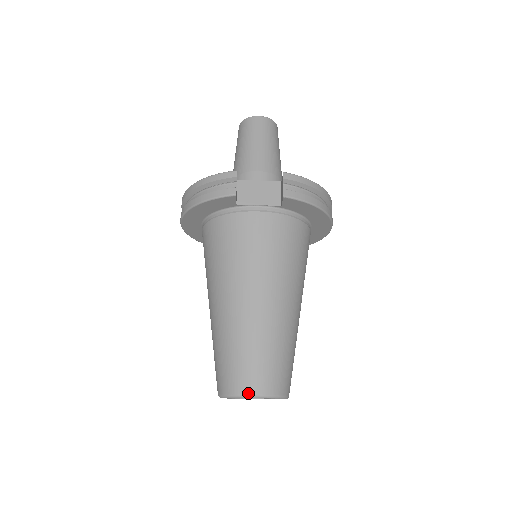
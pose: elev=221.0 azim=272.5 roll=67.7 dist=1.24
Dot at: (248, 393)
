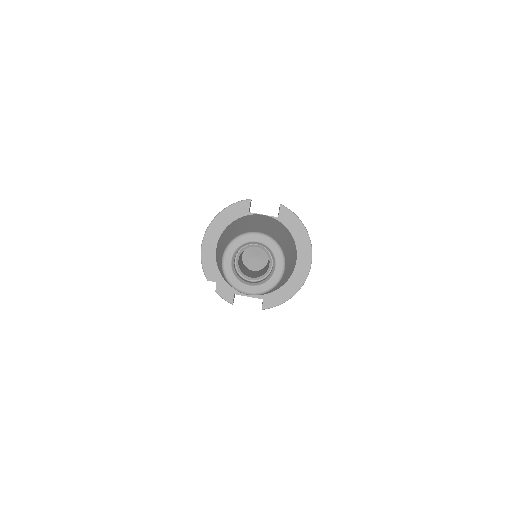
Dot at: (253, 231)
